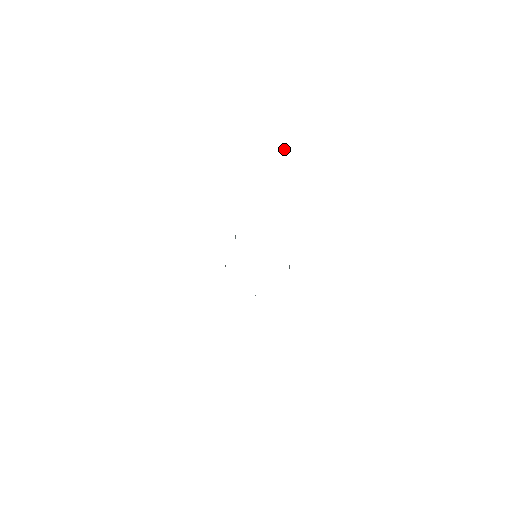
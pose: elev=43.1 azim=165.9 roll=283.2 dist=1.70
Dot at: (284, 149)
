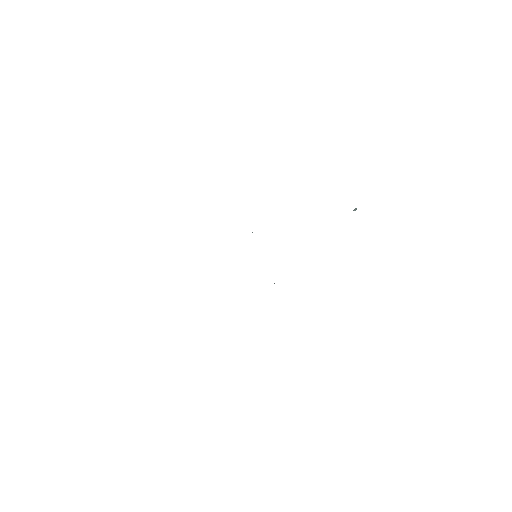
Dot at: (355, 209)
